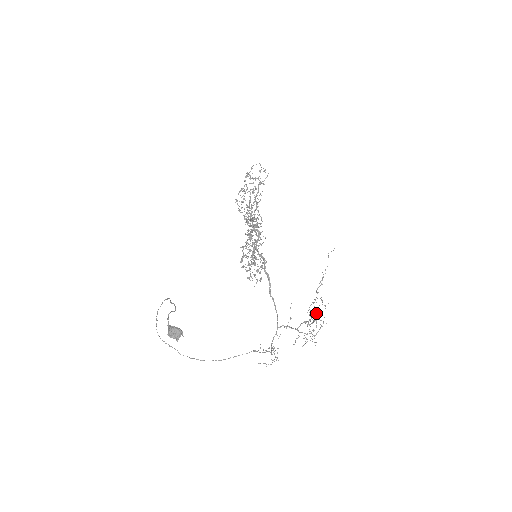
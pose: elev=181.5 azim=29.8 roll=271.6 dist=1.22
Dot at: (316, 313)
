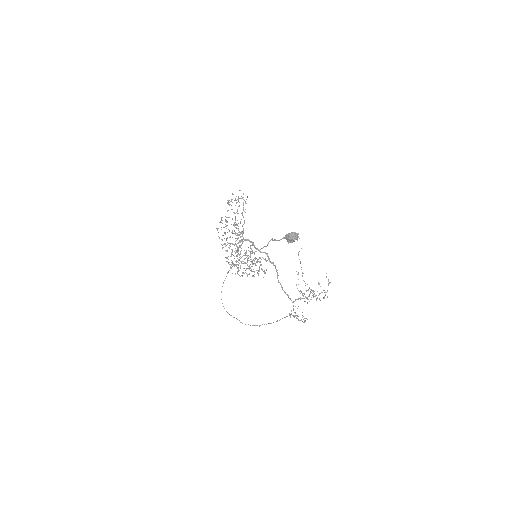
Dot at: occluded
